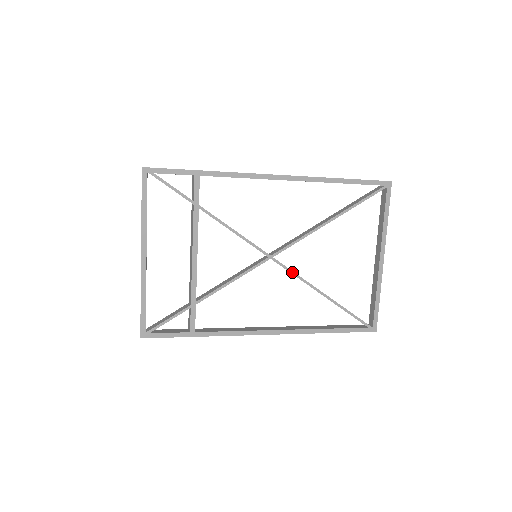
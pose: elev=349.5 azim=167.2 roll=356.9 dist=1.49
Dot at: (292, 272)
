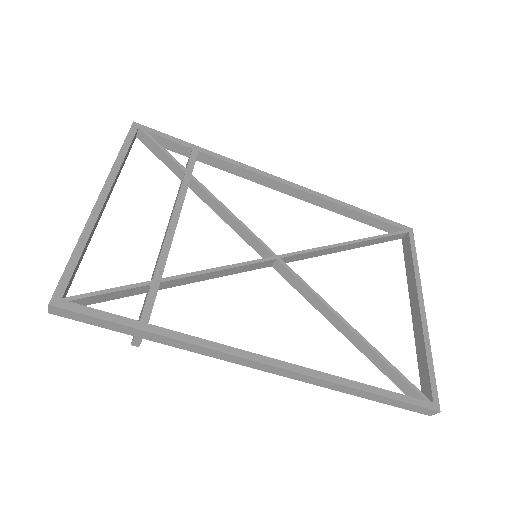
Dot at: (306, 284)
